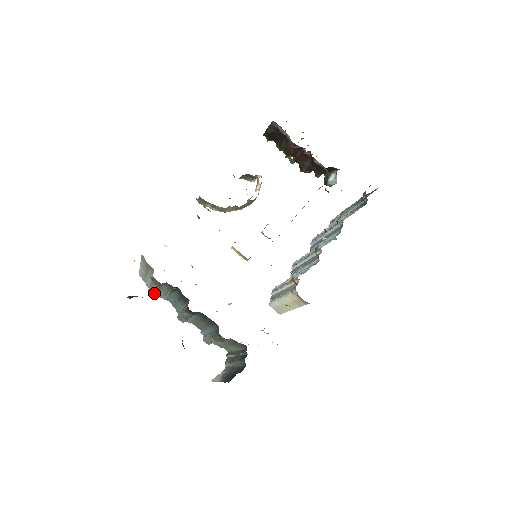
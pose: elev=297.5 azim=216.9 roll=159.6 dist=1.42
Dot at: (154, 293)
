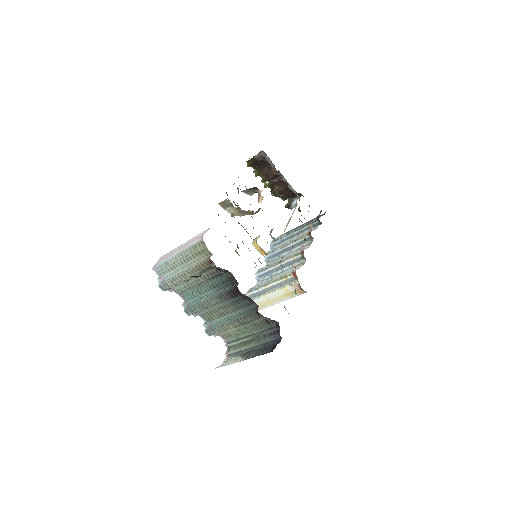
Dot at: (176, 284)
